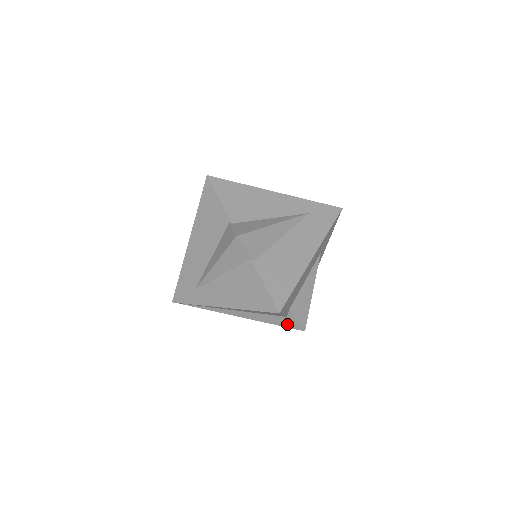
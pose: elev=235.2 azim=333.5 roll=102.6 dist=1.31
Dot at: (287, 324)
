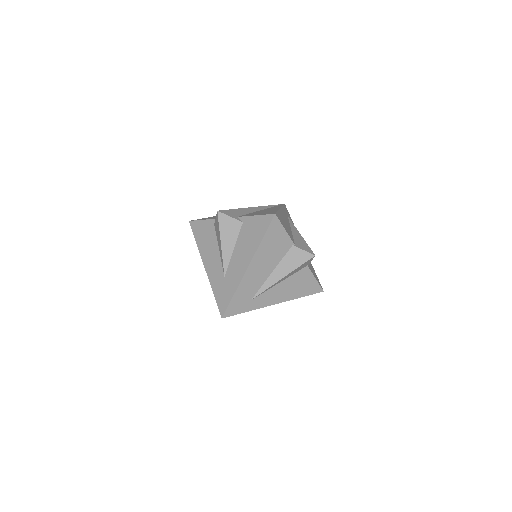
Dot at: occluded
